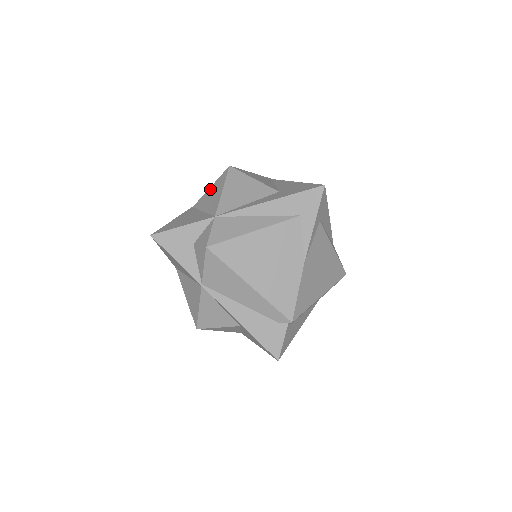
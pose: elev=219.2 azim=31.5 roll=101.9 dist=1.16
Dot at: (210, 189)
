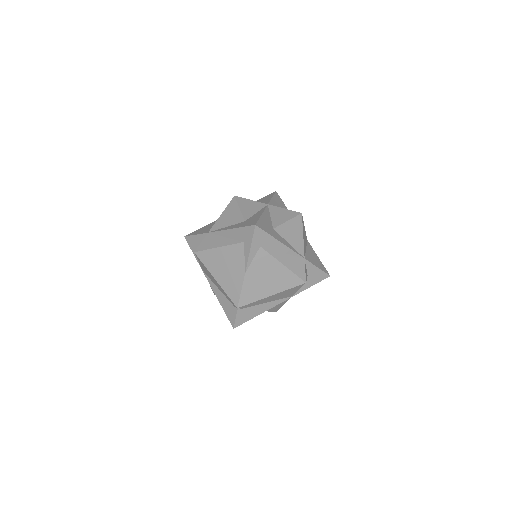
Dot at: occluded
